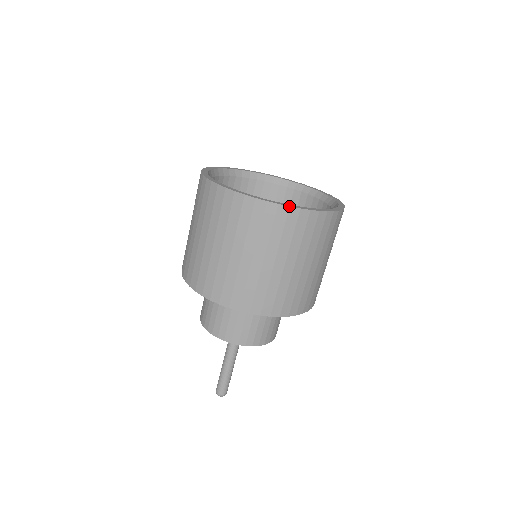
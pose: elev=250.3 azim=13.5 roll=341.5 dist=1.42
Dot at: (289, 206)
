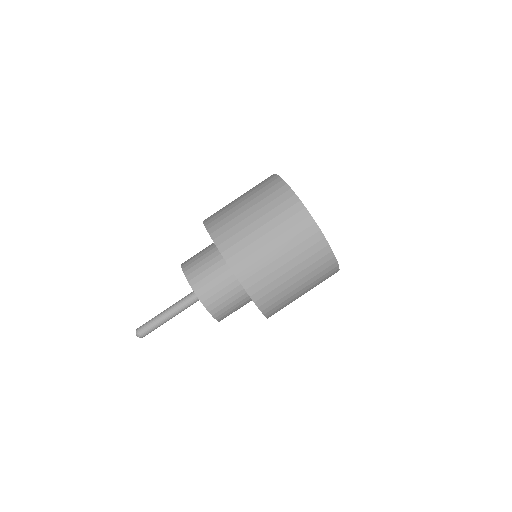
Dot at: (337, 261)
